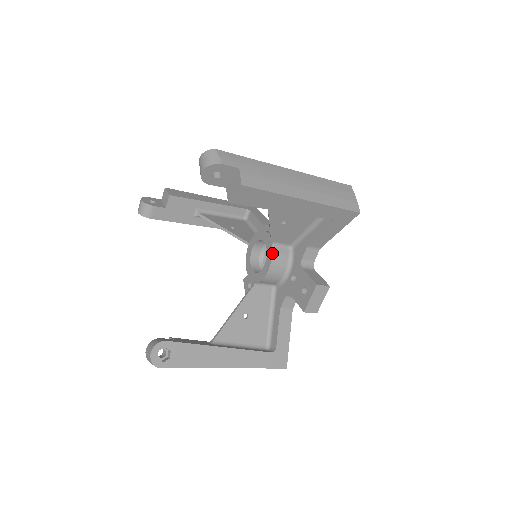
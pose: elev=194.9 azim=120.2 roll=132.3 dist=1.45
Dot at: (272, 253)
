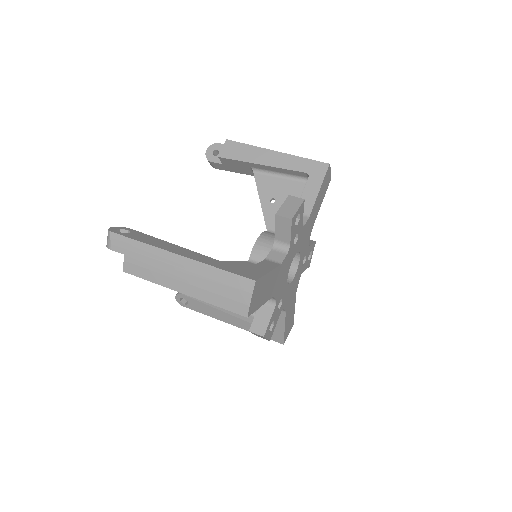
Dot at: occluded
